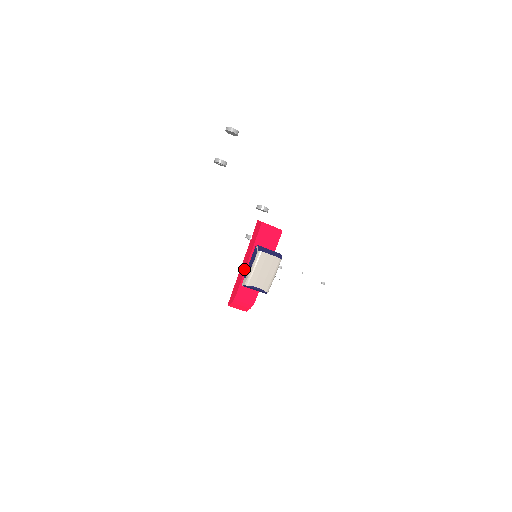
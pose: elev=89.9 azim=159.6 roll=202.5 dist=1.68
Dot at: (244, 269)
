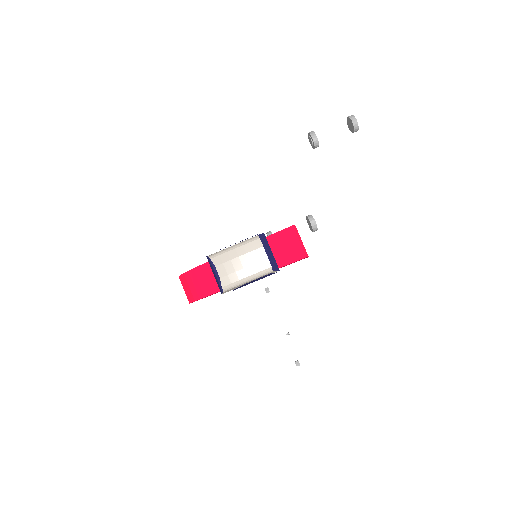
Dot at: occluded
